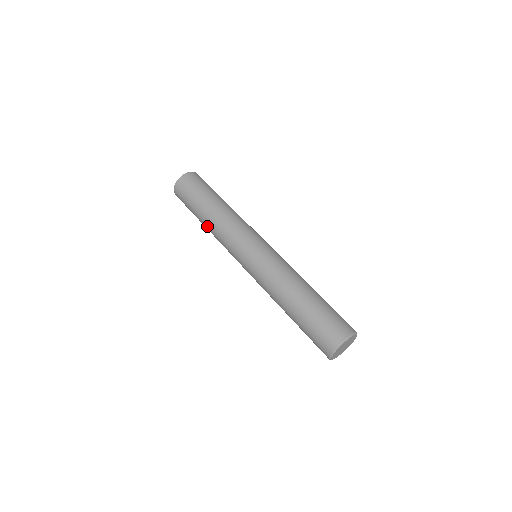
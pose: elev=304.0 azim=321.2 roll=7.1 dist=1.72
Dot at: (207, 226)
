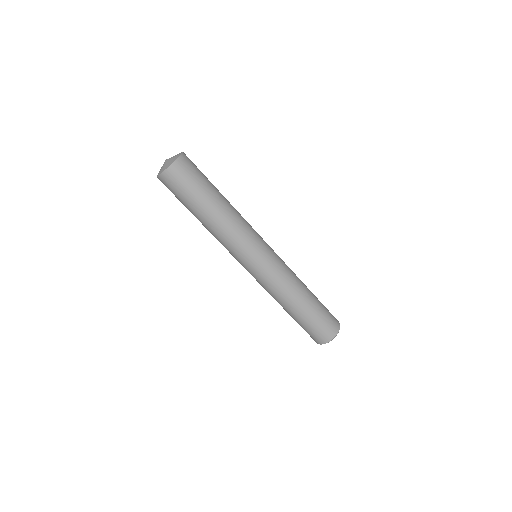
Dot at: occluded
